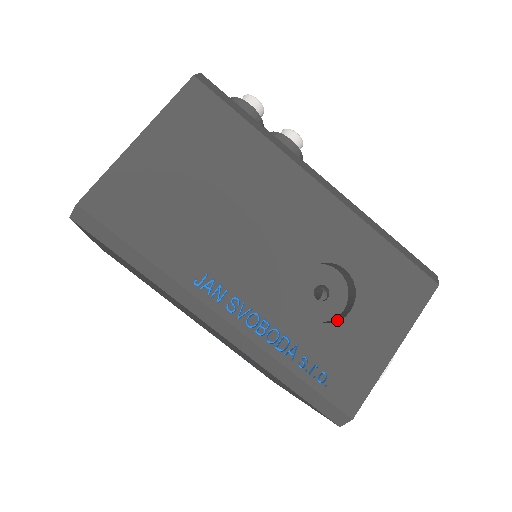
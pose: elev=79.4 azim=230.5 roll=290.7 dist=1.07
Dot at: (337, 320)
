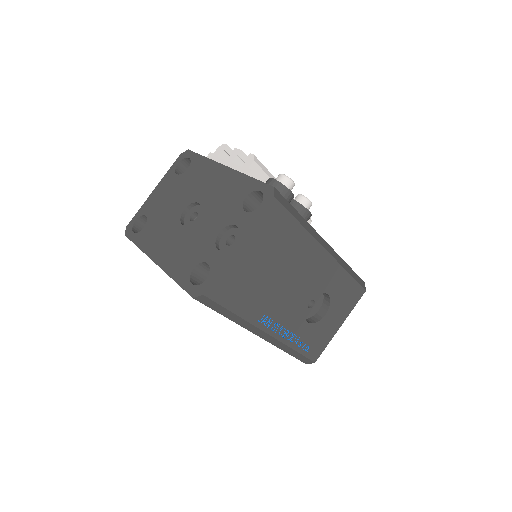
Dot at: (318, 319)
